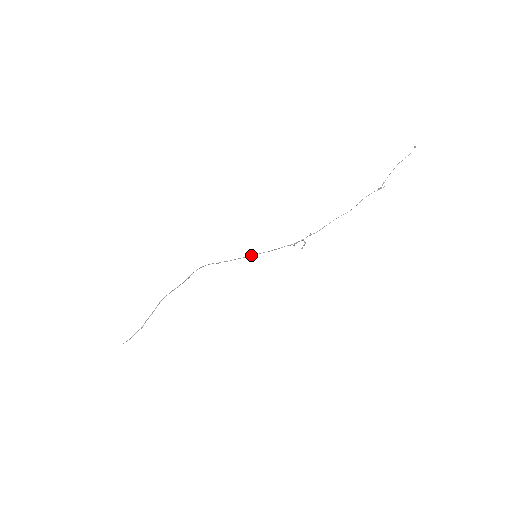
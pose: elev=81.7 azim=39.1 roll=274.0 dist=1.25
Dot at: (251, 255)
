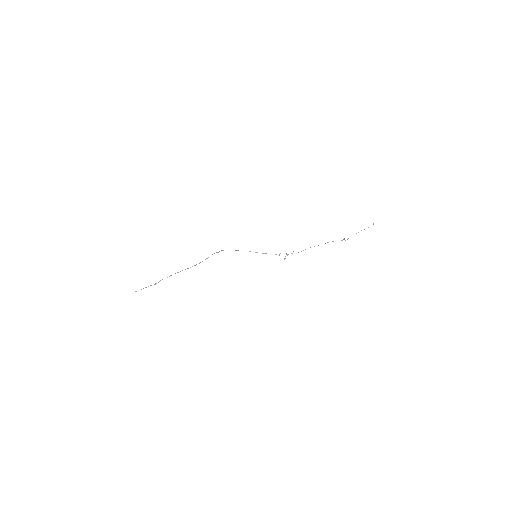
Dot at: occluded
